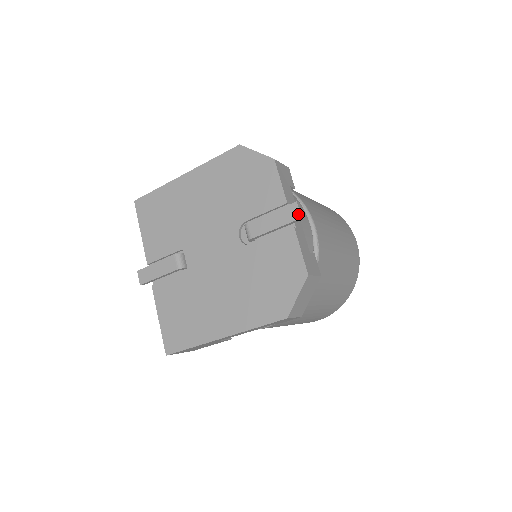
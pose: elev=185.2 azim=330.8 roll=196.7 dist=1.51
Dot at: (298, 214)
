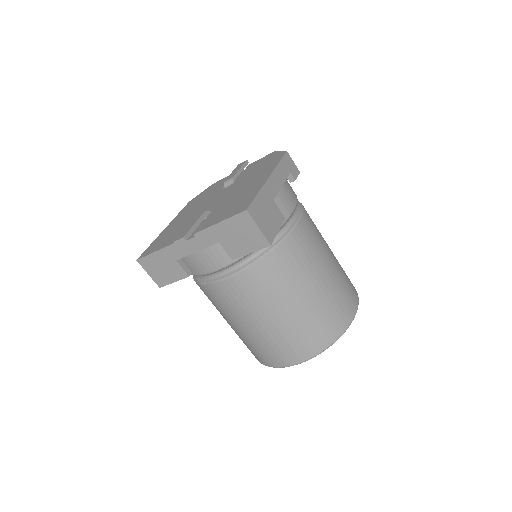
Dot at: (244, 162)
